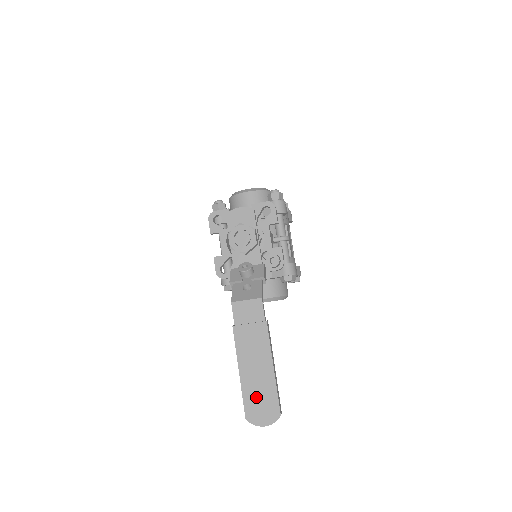
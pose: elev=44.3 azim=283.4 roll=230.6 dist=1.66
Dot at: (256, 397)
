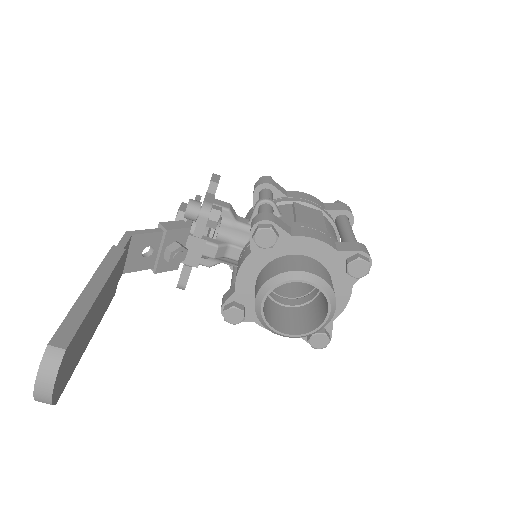
Dot at: occluded
